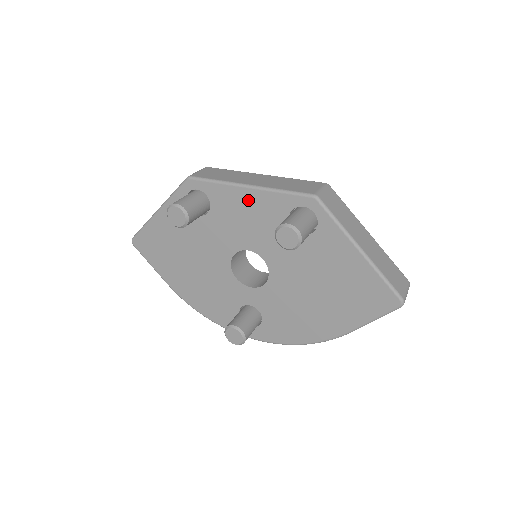
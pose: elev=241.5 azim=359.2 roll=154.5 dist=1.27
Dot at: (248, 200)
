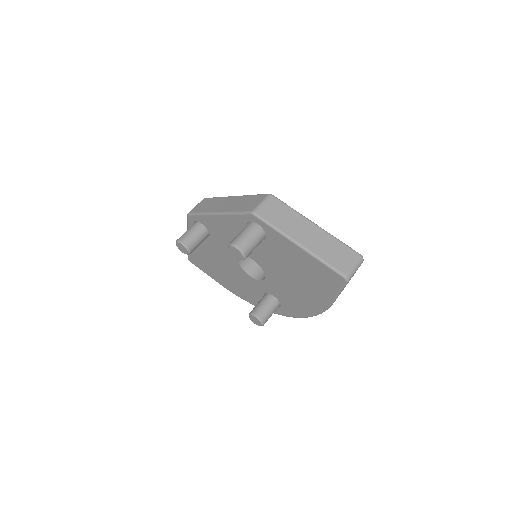
Dot at: (222, 223)
